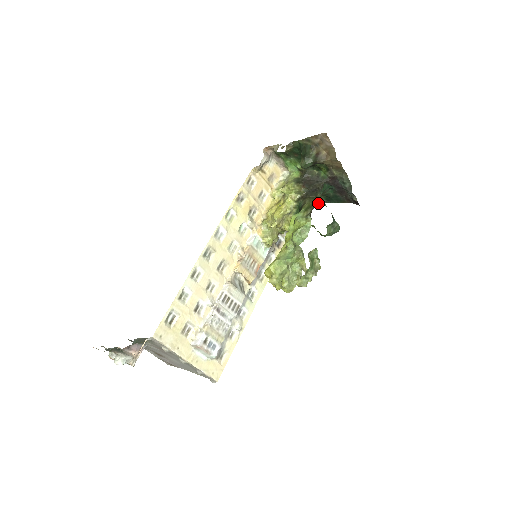
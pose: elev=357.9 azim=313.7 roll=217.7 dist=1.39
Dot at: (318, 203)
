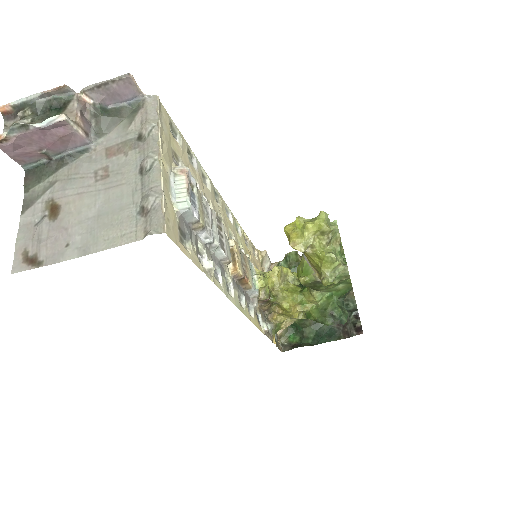
Dot at: (300, 345)
